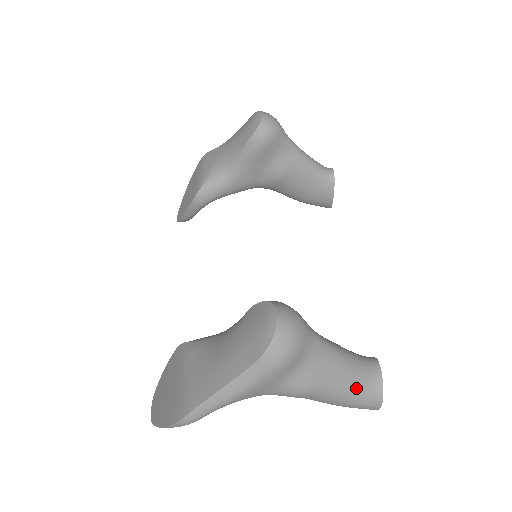
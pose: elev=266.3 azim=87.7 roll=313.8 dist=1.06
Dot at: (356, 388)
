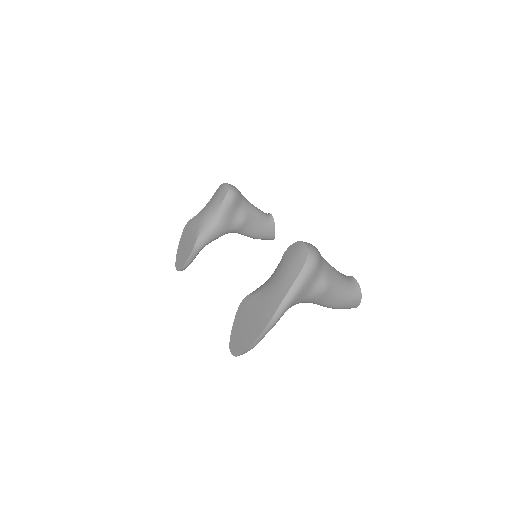
Dot at: (347, 286)
